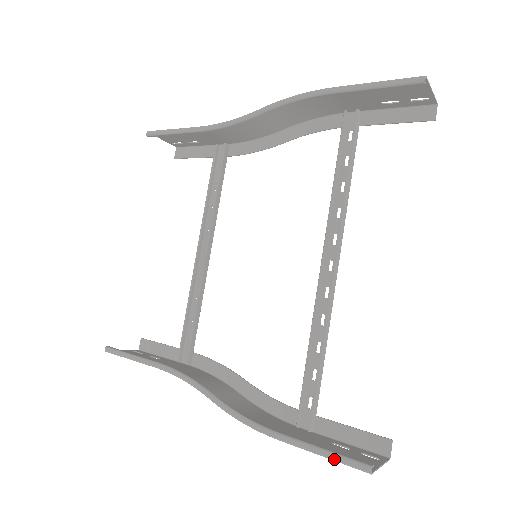
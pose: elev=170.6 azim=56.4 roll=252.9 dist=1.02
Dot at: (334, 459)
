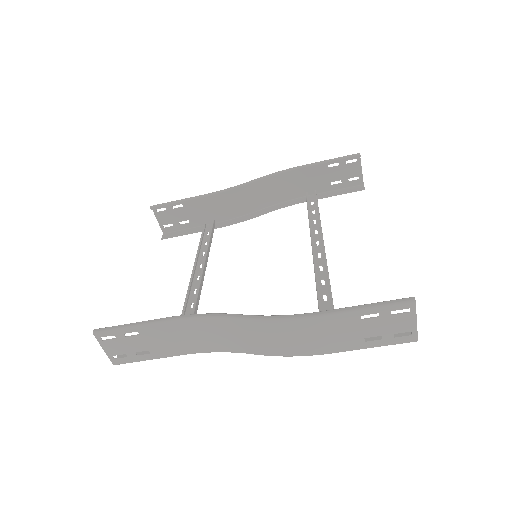
Dot at: (380, 304)
